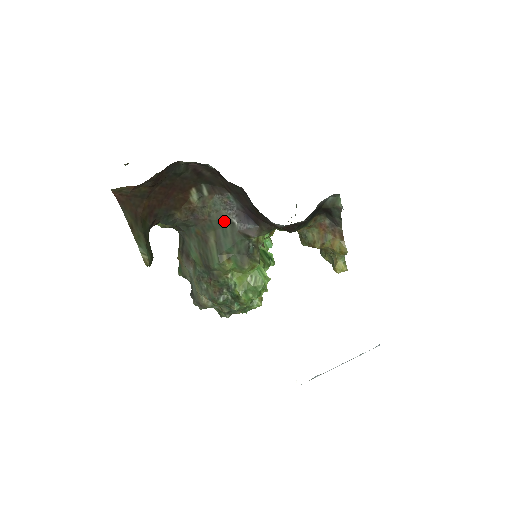
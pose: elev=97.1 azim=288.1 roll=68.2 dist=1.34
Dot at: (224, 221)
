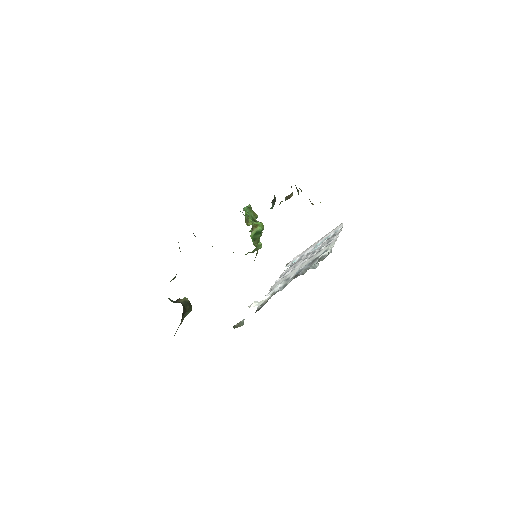
Dot at: occluded
